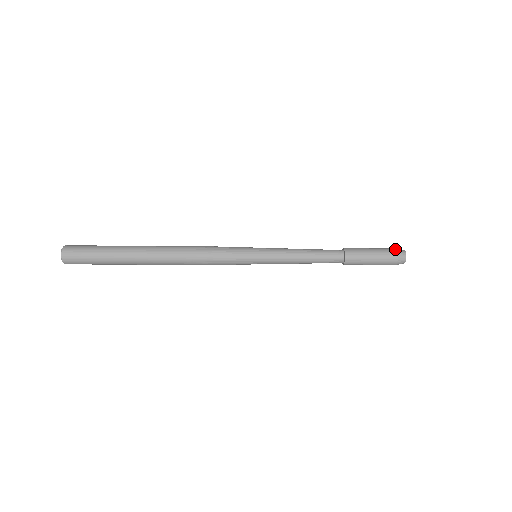
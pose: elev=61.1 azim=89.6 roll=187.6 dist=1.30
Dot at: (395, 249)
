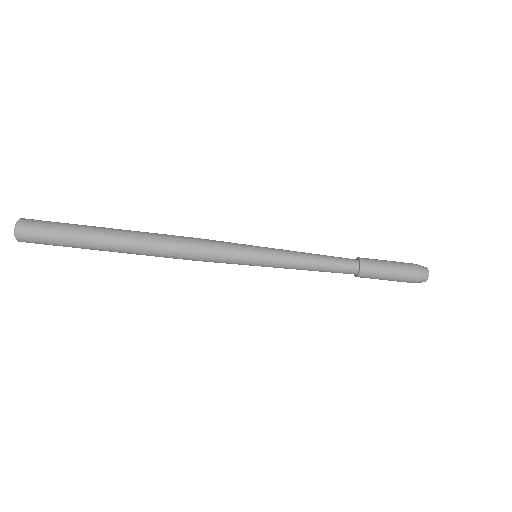
Dot at: (416, 264)
